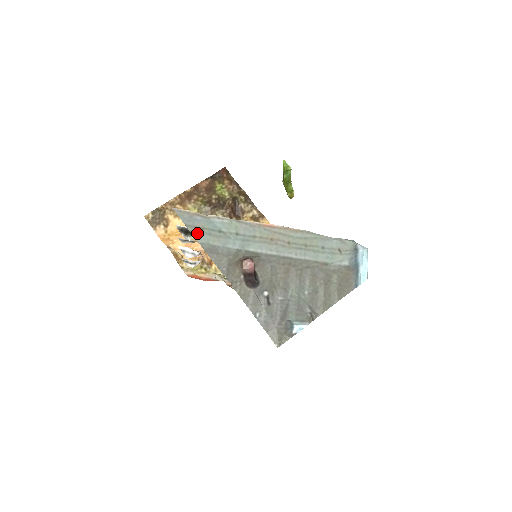
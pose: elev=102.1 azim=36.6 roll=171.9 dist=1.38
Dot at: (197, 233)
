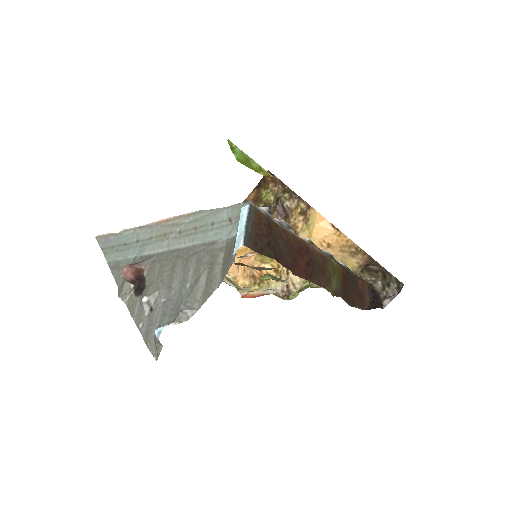
Dot at: (108, 253)
